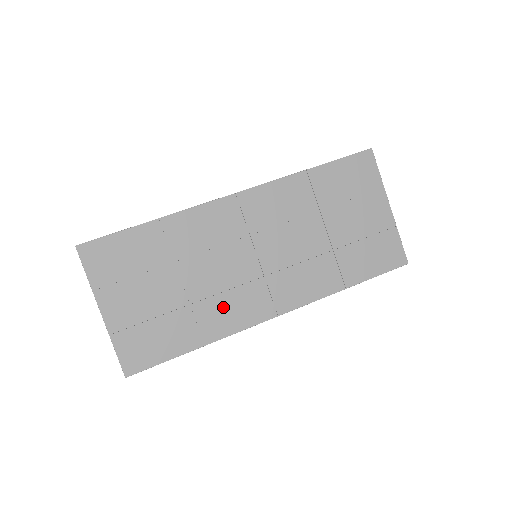
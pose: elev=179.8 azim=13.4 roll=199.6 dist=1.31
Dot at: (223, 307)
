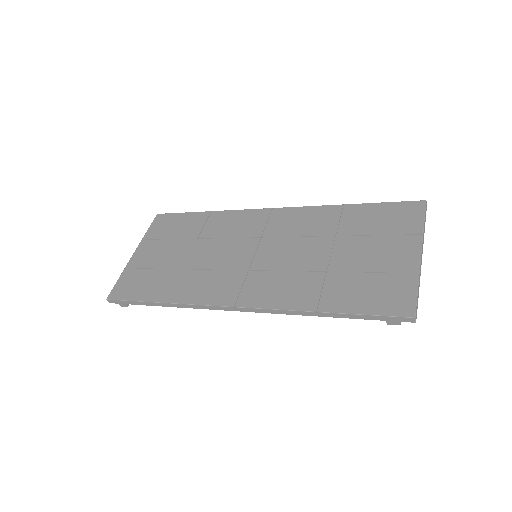
Dot at: (201, 281)
